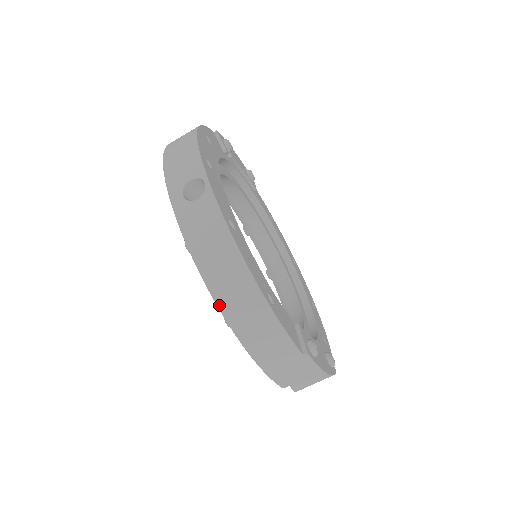
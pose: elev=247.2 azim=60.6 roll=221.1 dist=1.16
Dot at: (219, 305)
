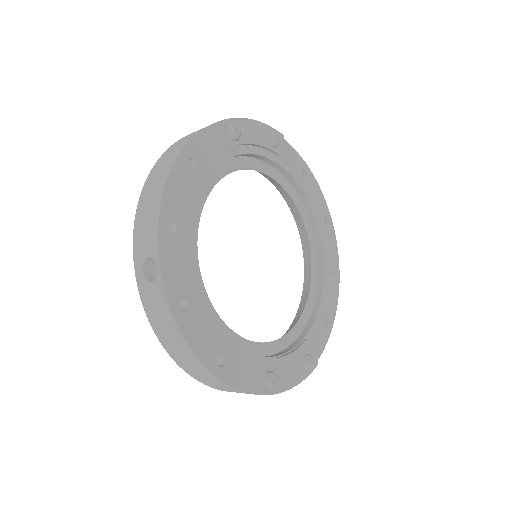
Dot at: (176, 362)
